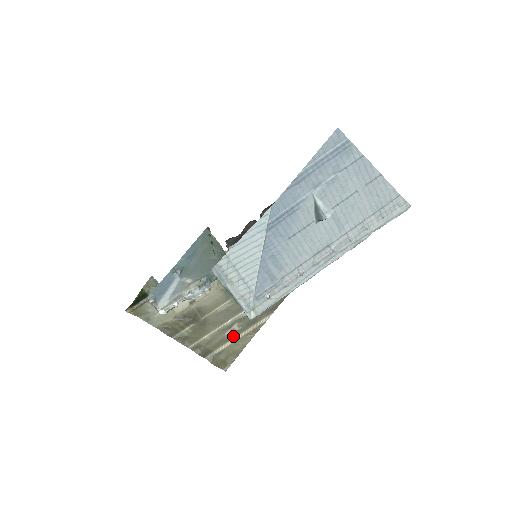
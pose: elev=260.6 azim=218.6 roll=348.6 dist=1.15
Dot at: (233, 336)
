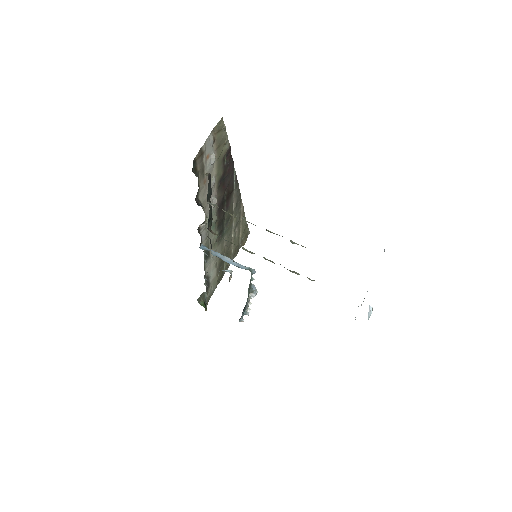
Dot at: (239, 231)
